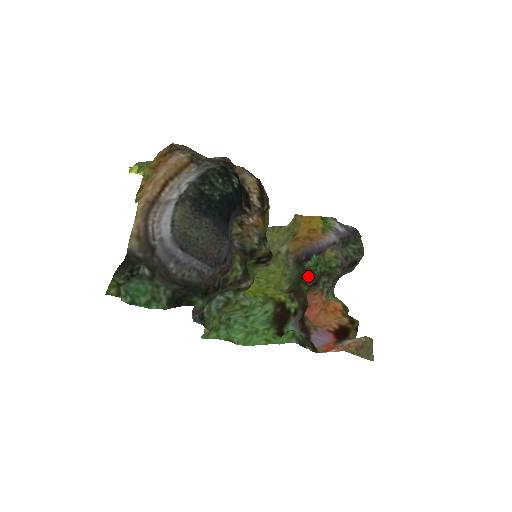
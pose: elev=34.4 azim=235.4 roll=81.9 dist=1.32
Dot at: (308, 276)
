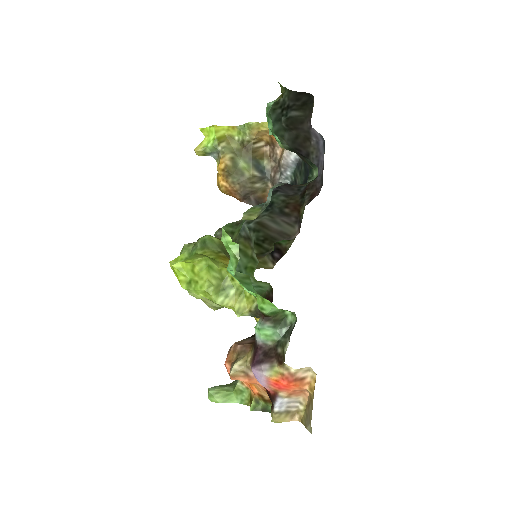
Dot at: occluded
